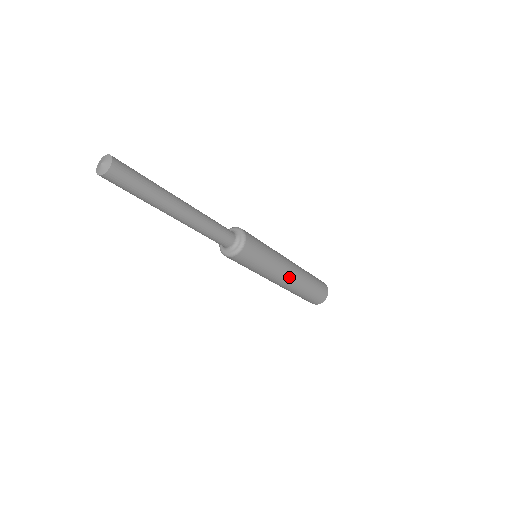
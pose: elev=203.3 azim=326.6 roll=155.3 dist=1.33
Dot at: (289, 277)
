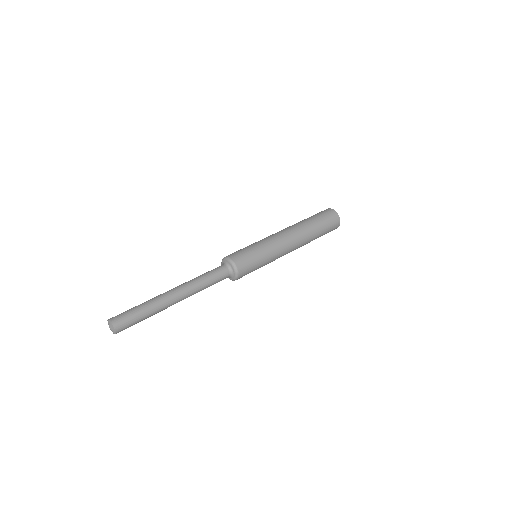
Dot at: (292, 244)
